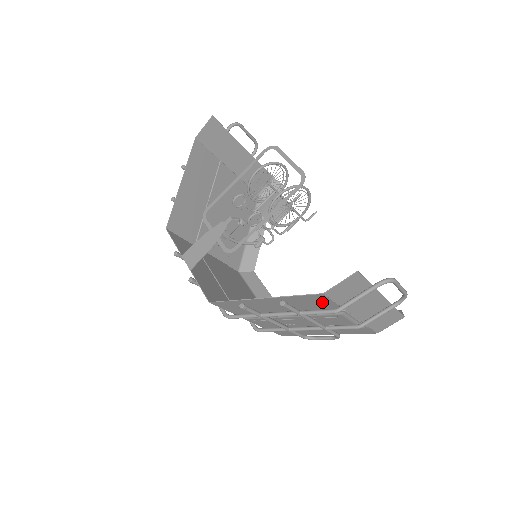
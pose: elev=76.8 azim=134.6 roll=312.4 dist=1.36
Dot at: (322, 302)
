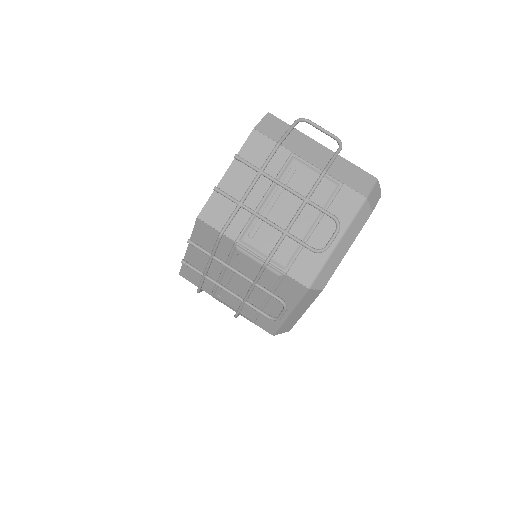
Dot at: (265, 147)
